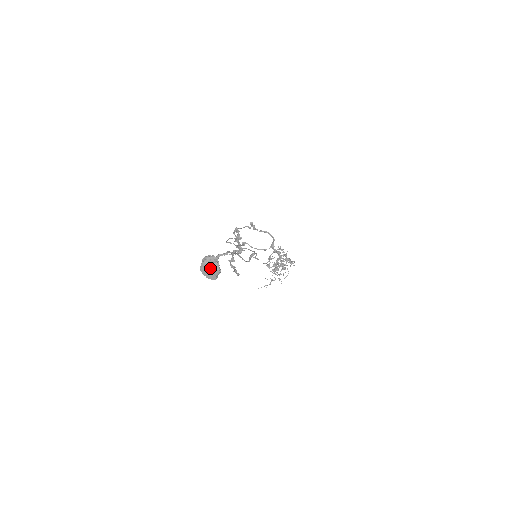
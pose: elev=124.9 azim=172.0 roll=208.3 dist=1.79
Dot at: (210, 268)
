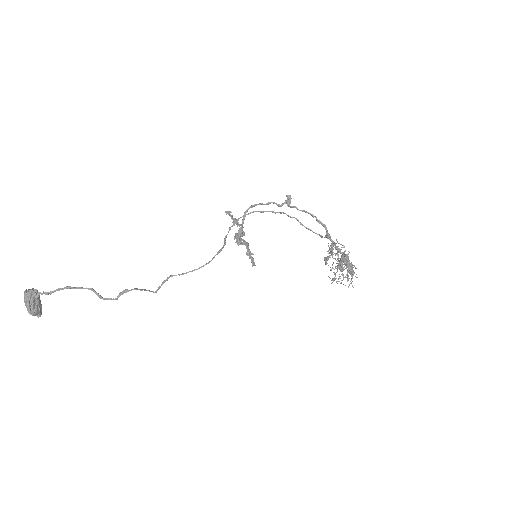
Dot at: occluded
